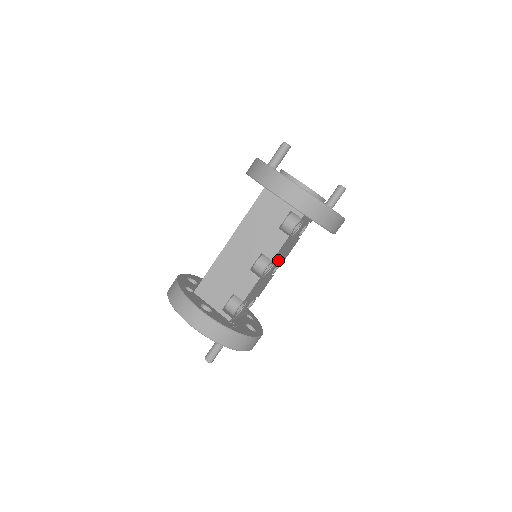
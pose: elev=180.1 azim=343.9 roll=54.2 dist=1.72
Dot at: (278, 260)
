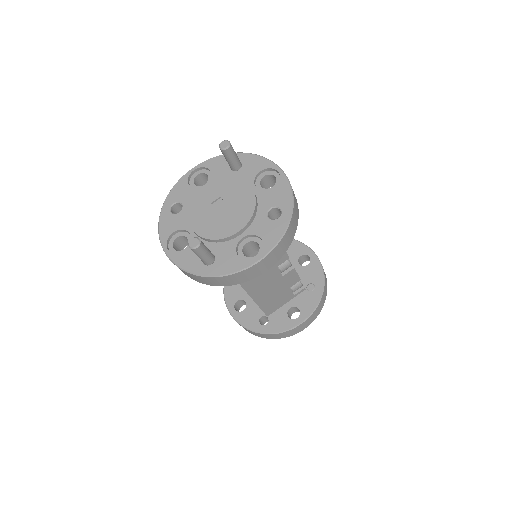
Dot at: occluded
